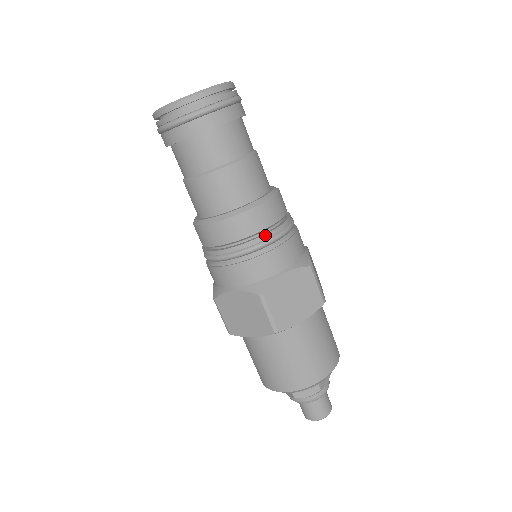
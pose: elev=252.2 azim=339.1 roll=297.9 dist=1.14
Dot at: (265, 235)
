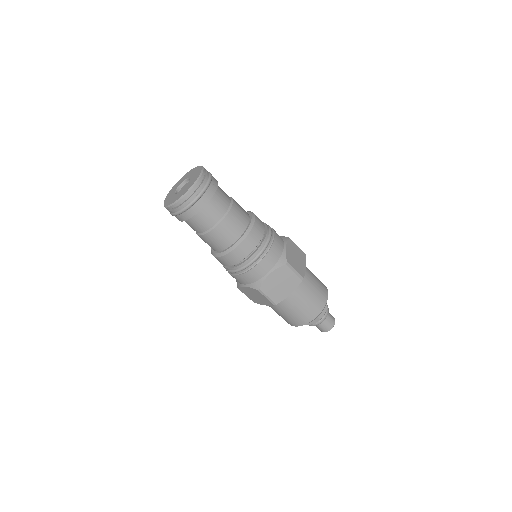
Dot at: (250, 257)
